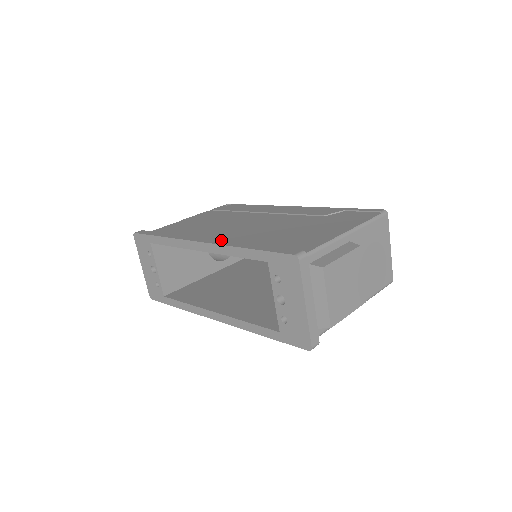
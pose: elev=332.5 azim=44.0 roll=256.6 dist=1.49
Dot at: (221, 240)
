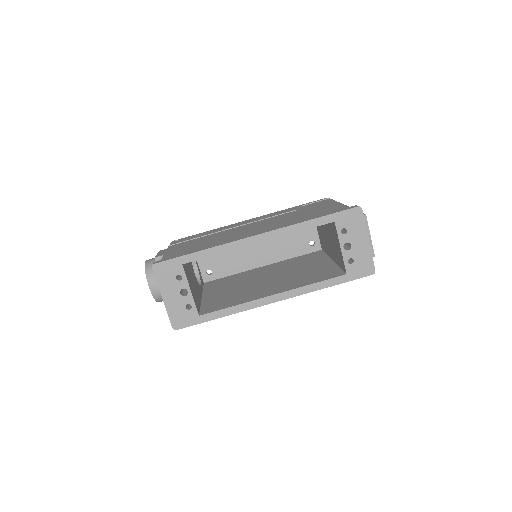
Dot at: (275, 228)
